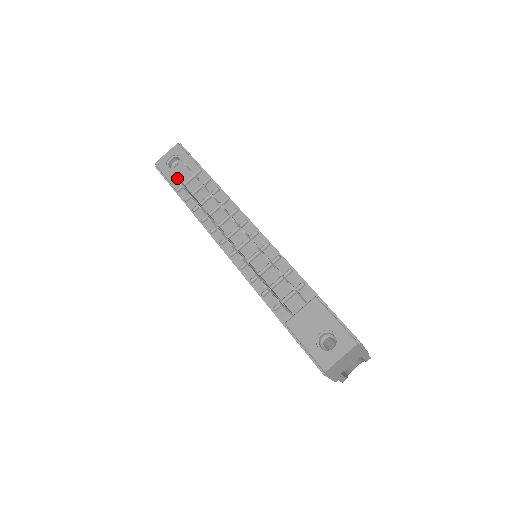
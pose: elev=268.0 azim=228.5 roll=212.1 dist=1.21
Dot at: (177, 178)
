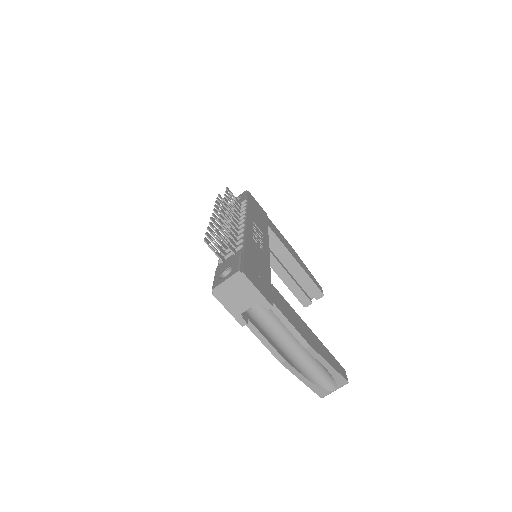
Dot at: (224, 201)
